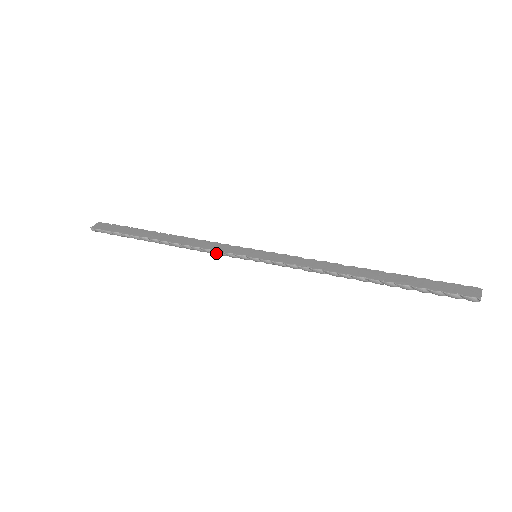
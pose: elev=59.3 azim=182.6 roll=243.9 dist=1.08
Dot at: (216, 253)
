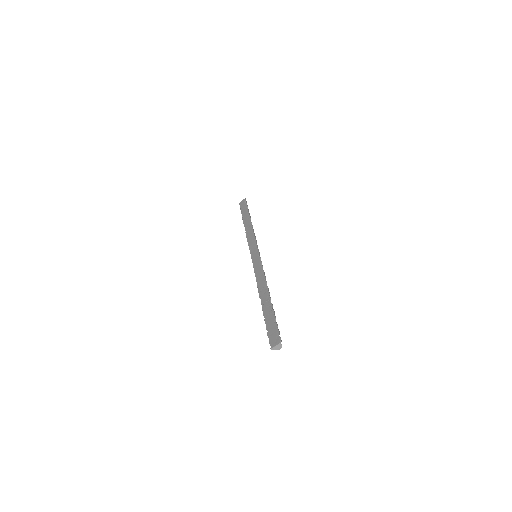
Dot at: occluded
